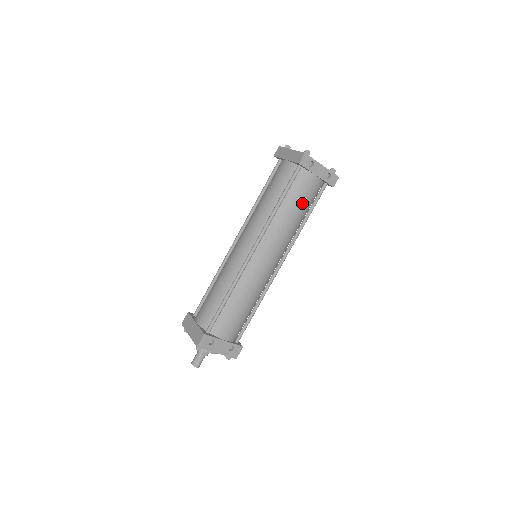
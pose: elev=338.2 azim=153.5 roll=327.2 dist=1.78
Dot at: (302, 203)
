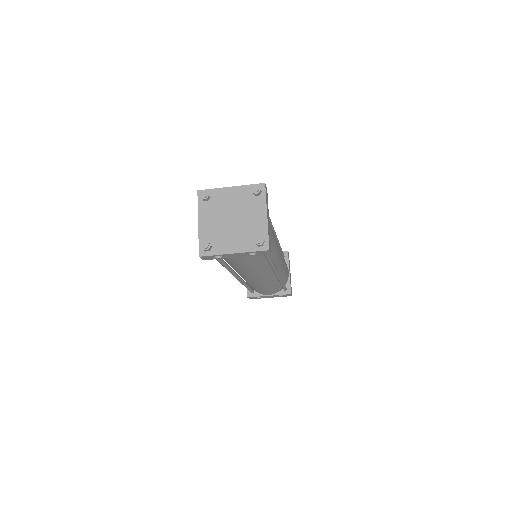
Dot at: (246, 264)
